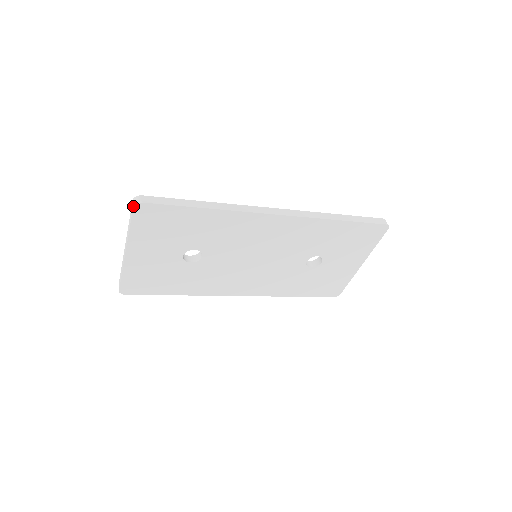
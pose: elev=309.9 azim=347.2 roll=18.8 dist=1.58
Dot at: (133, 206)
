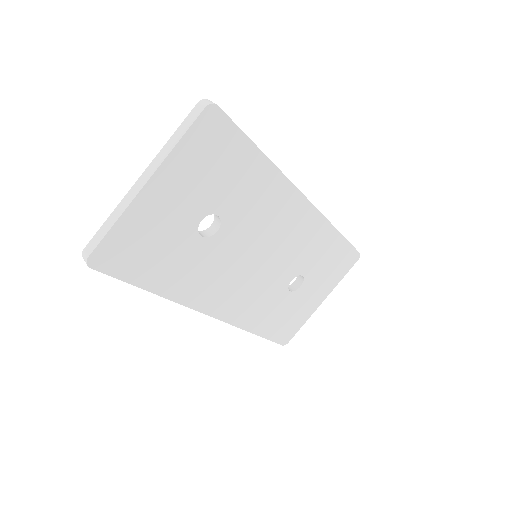
Dot at: (206, 105)
